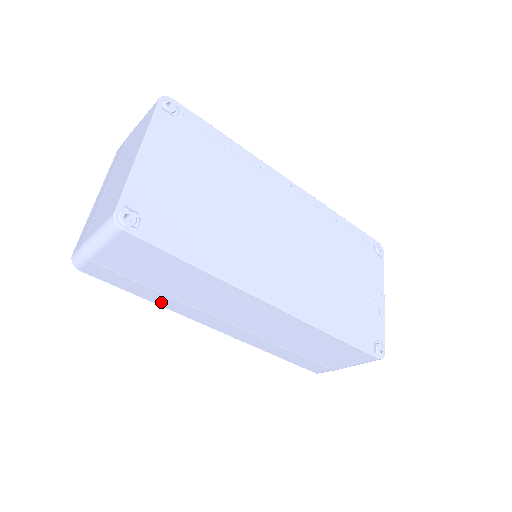
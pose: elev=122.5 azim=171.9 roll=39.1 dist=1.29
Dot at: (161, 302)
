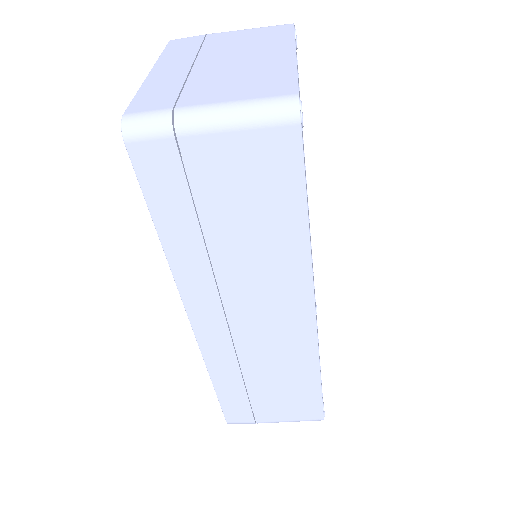
Dot at: (177, 253)
